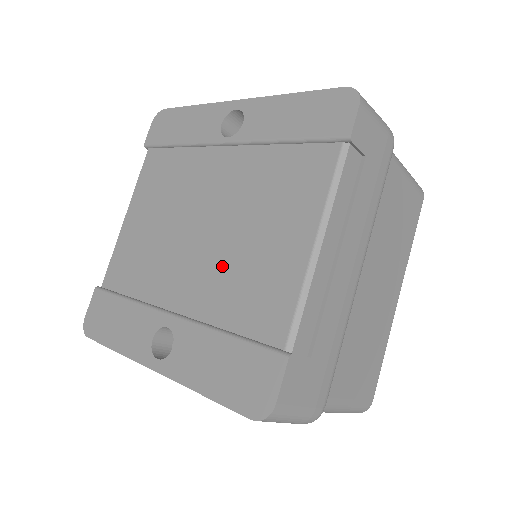
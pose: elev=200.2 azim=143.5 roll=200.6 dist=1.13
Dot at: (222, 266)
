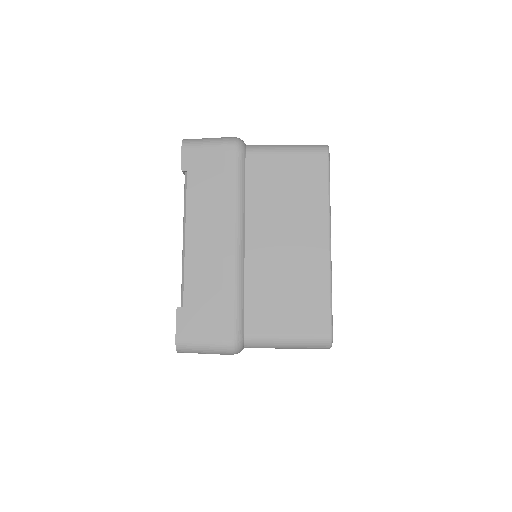
Dot at: occluded
